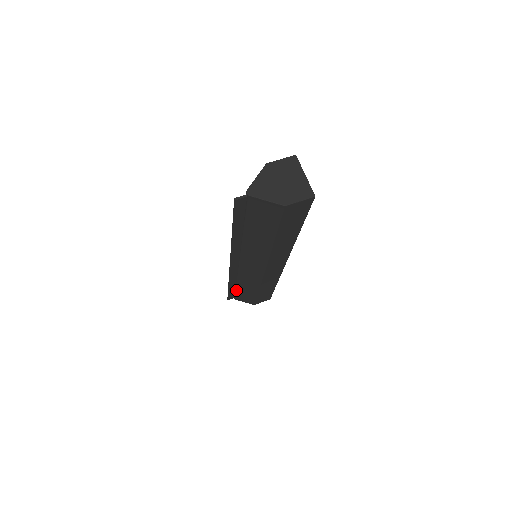
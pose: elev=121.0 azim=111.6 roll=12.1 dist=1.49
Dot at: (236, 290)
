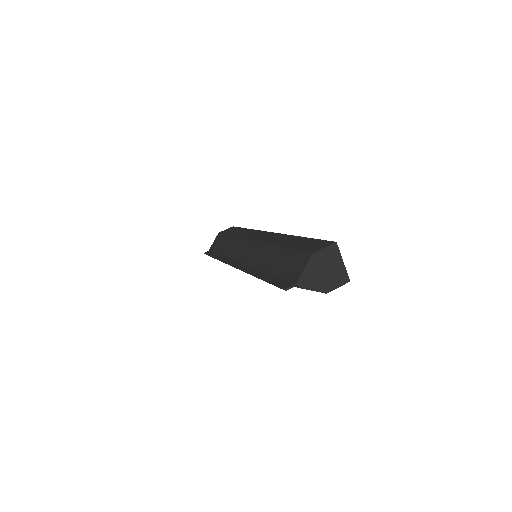
Dot at: occluded
